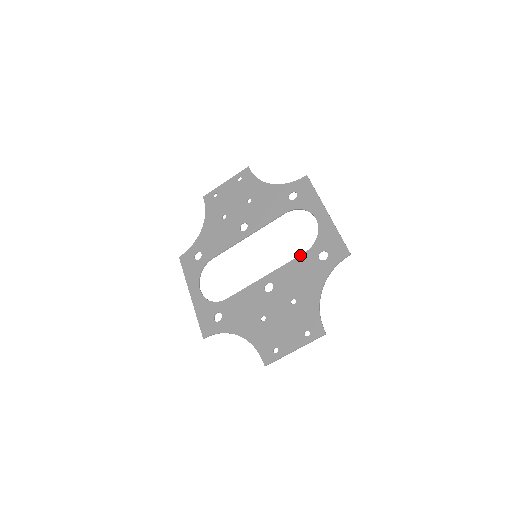
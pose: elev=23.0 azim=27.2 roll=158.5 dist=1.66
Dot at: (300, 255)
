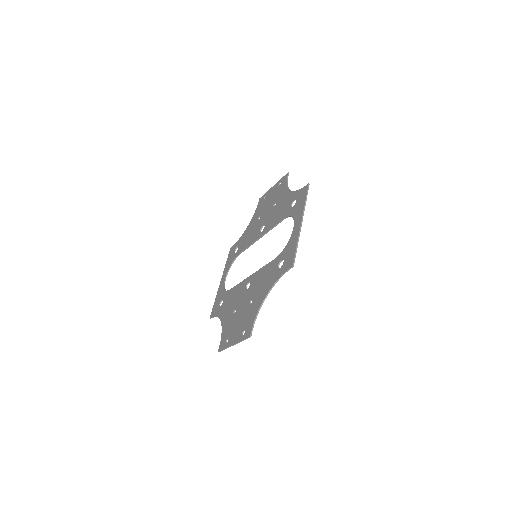
Dot at: (272, 260)
